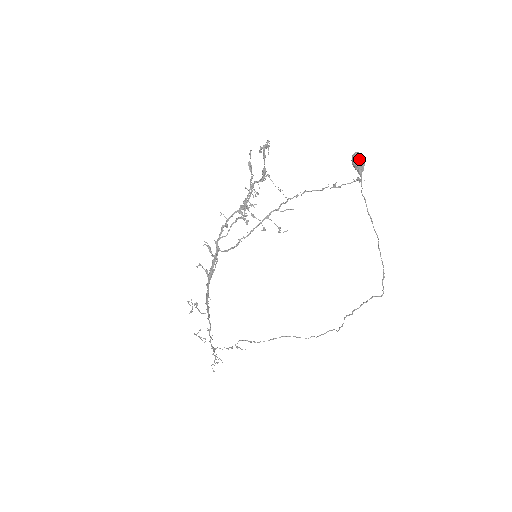
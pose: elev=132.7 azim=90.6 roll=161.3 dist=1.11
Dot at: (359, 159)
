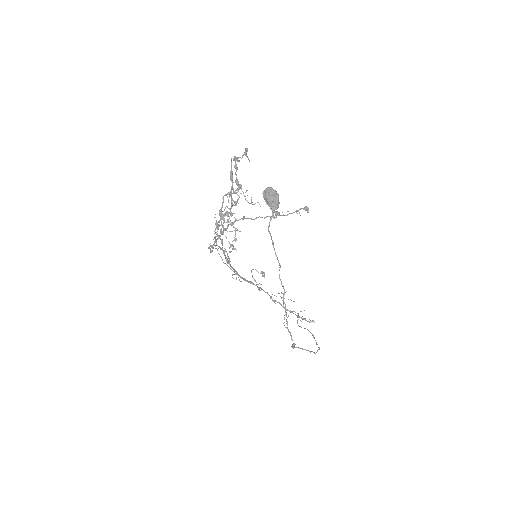
Dot at: (267, 197)
